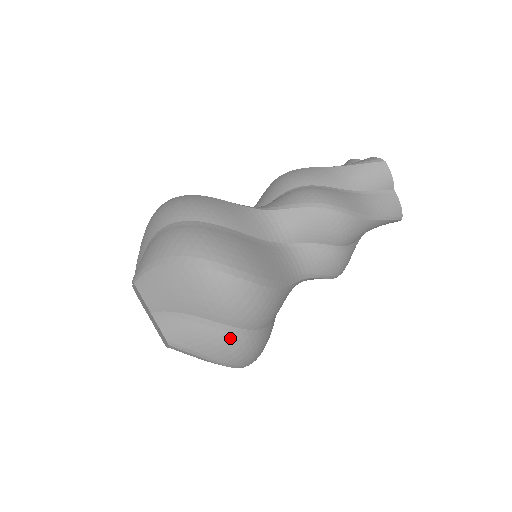
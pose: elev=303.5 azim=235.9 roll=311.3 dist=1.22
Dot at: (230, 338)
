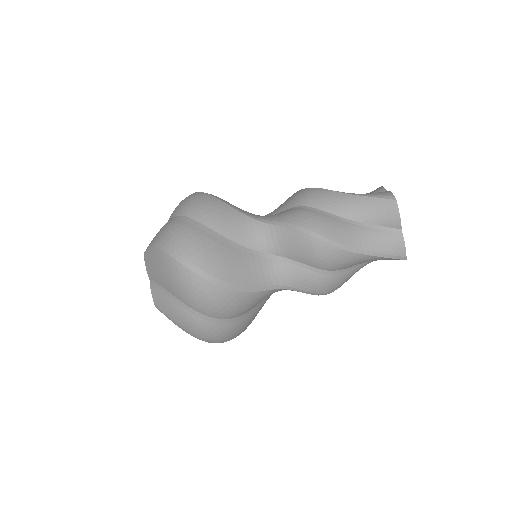
Dot at: occluded
